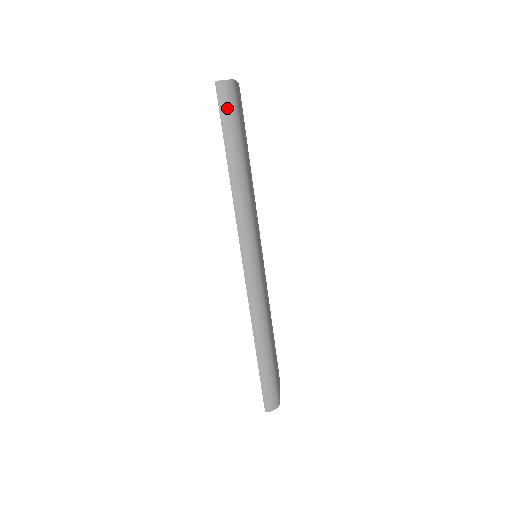
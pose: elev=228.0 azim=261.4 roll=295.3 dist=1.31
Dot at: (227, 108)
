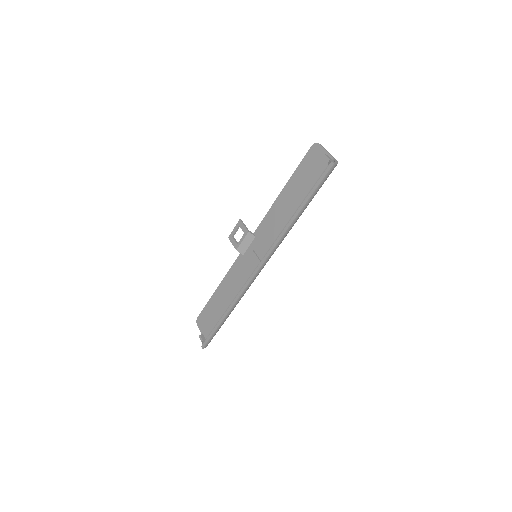
Dot at: (325, 180)
